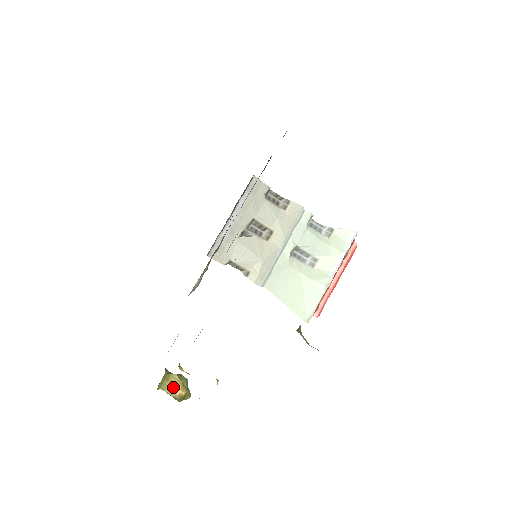
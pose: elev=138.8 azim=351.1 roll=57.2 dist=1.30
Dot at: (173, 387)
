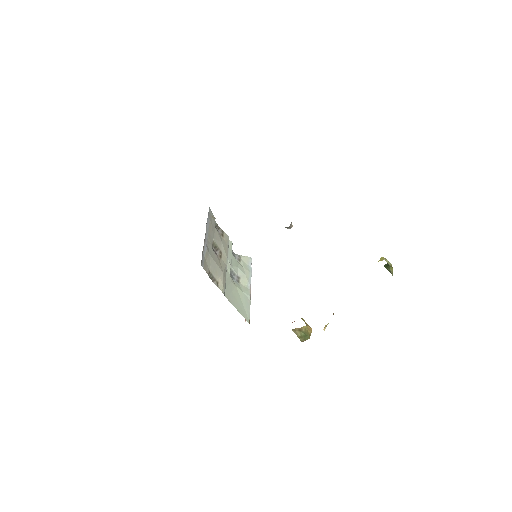
Dot at: (308, 325)
